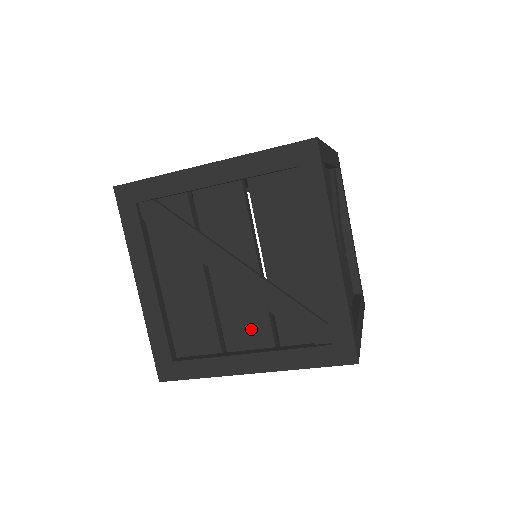
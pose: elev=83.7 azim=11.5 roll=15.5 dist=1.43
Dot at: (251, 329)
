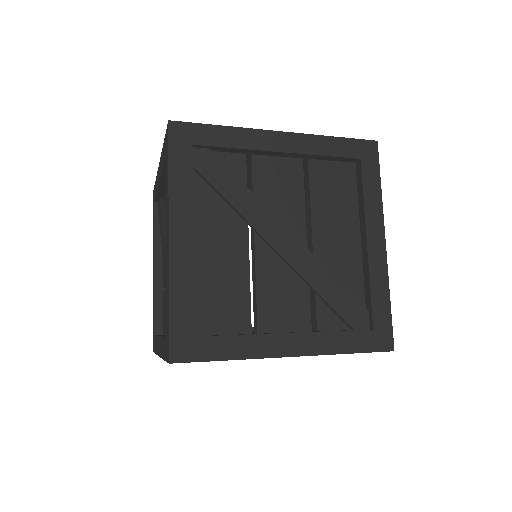
Dot at: (289, 309)
